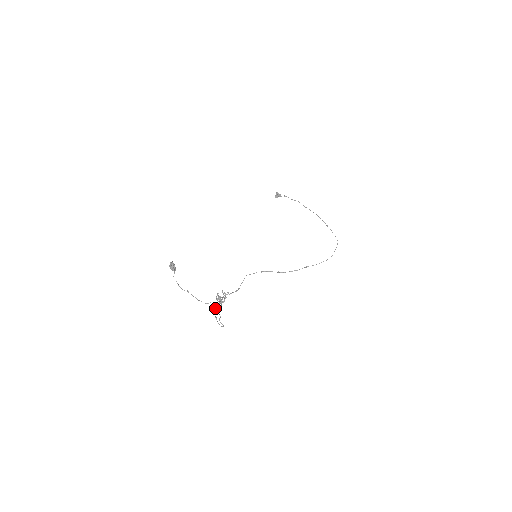
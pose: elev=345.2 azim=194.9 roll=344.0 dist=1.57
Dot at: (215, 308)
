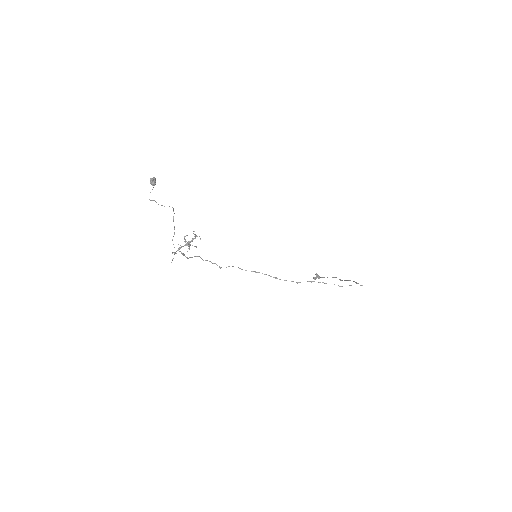
Dot at: (173, 221)
